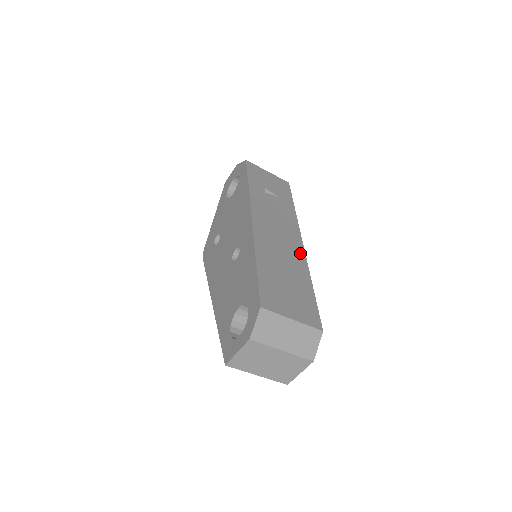
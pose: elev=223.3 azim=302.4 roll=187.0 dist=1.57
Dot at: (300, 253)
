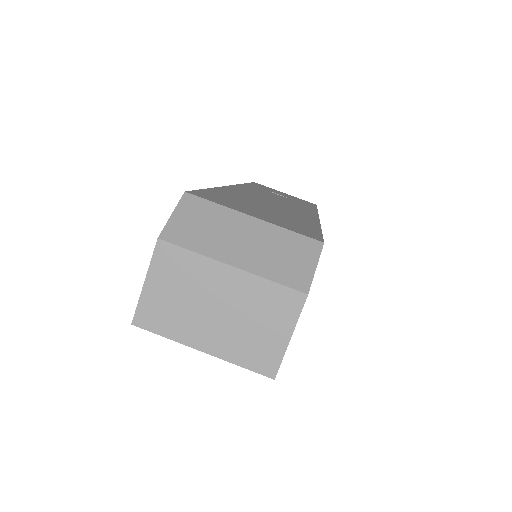
Dot at: (309, 215)
